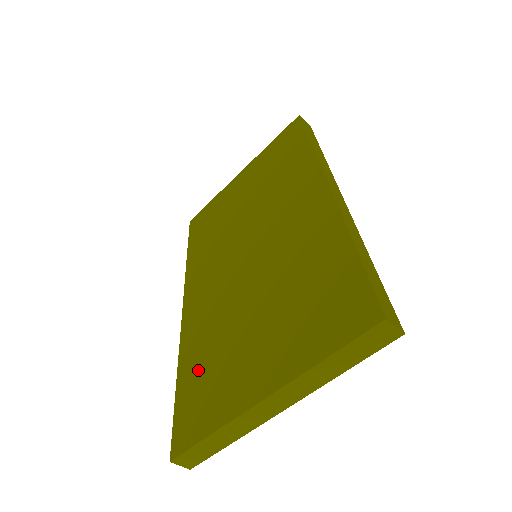
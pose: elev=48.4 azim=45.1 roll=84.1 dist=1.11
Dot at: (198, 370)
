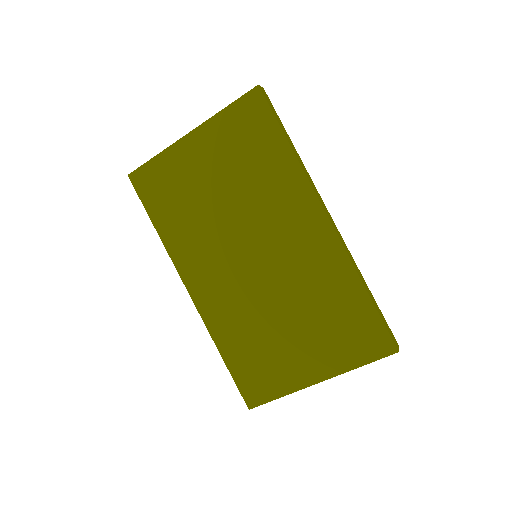
Dot at: (244, 354)
